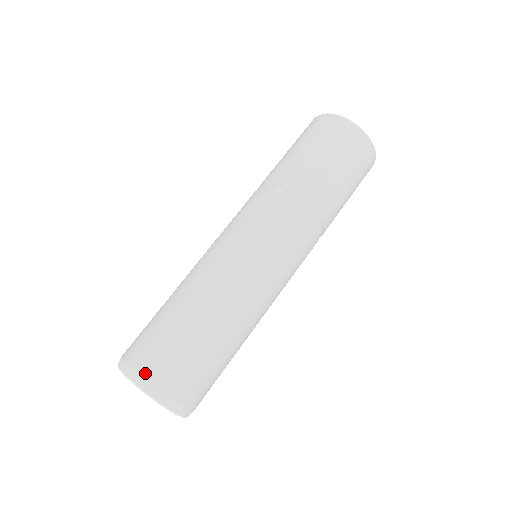
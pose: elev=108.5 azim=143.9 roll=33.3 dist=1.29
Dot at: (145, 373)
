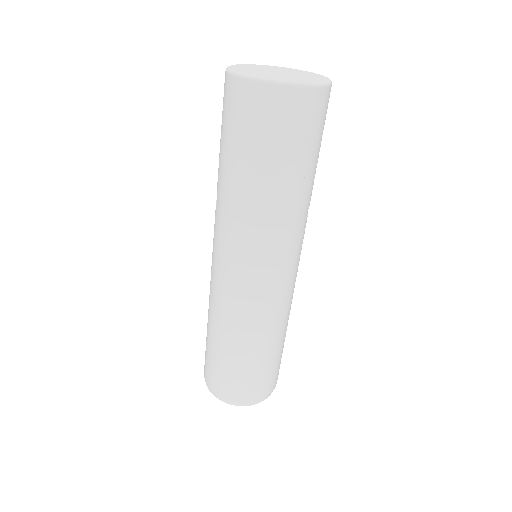
Dot at: (253, 399)
